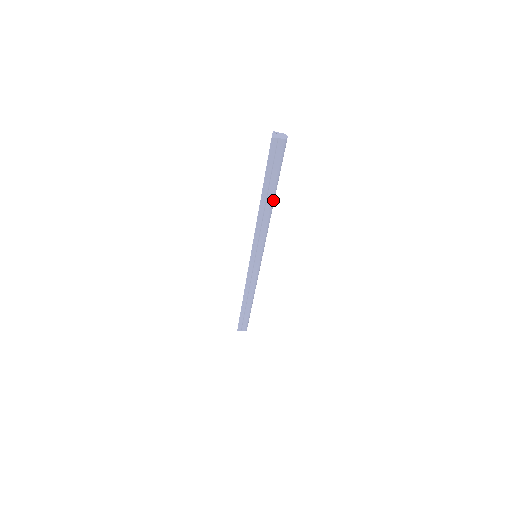
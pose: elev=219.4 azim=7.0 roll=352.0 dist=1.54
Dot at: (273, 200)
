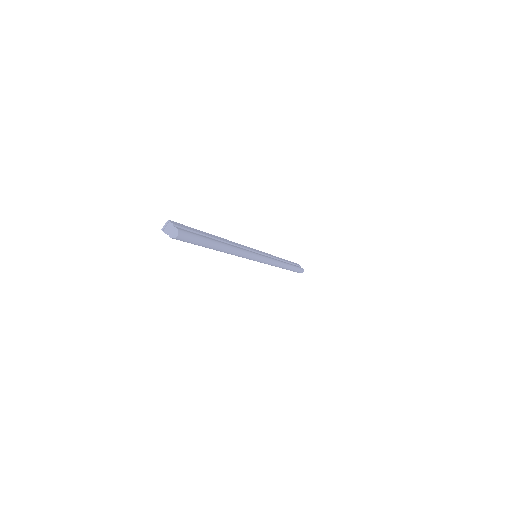
Dot at: (220, 250)
